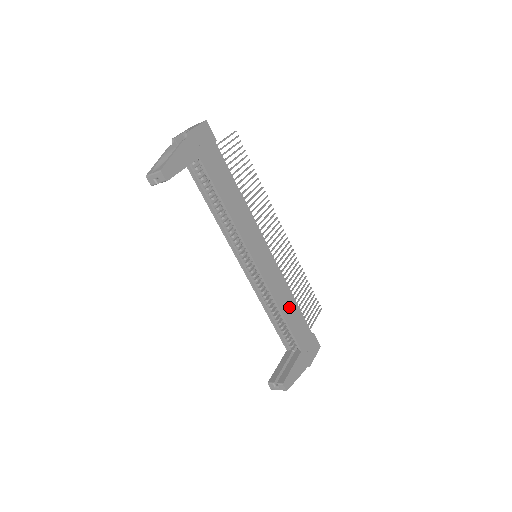
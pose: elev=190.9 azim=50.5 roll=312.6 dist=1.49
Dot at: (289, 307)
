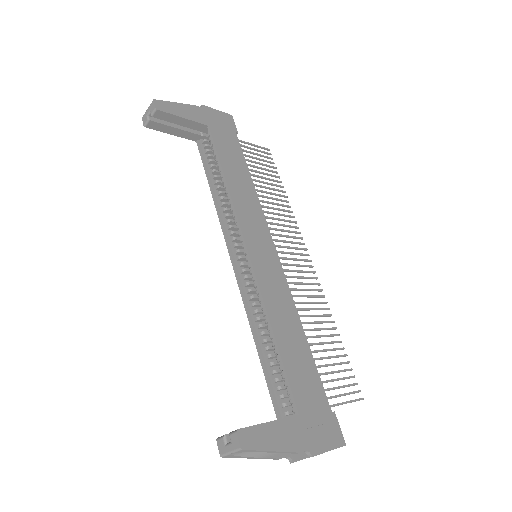
Dot at: (291, 337)
